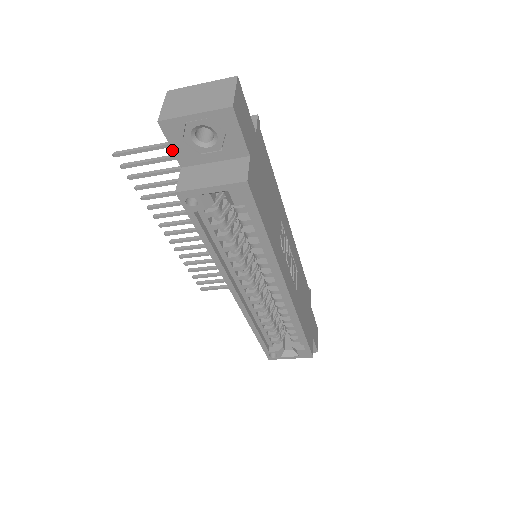
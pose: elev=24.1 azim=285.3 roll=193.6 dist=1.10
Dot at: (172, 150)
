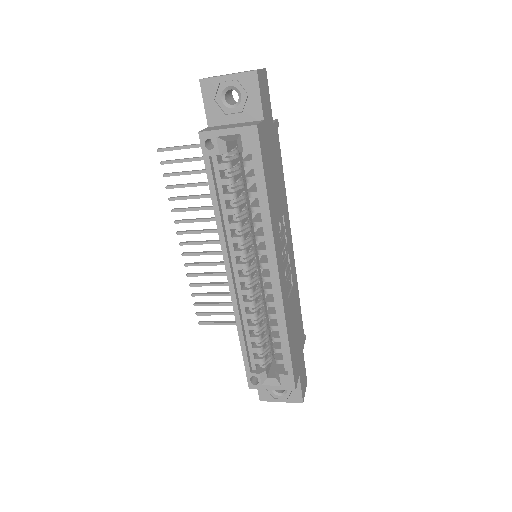
Dot at: (204, 108)
